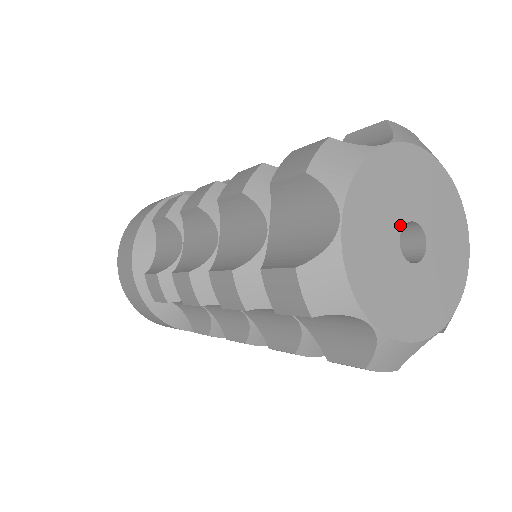
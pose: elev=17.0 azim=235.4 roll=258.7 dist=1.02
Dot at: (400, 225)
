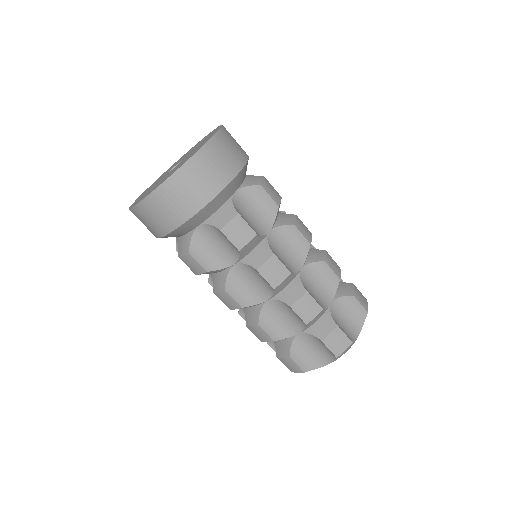
Dot at: occluded
